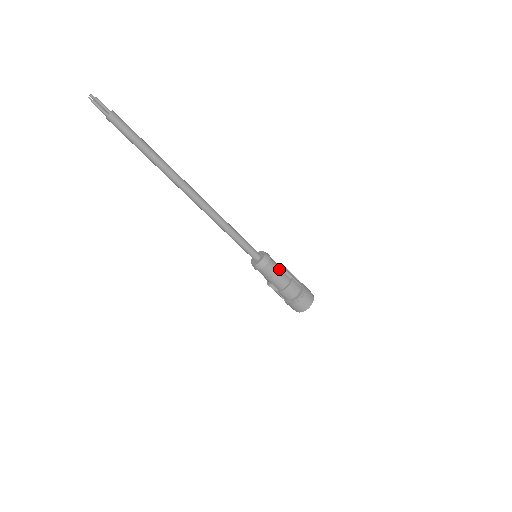
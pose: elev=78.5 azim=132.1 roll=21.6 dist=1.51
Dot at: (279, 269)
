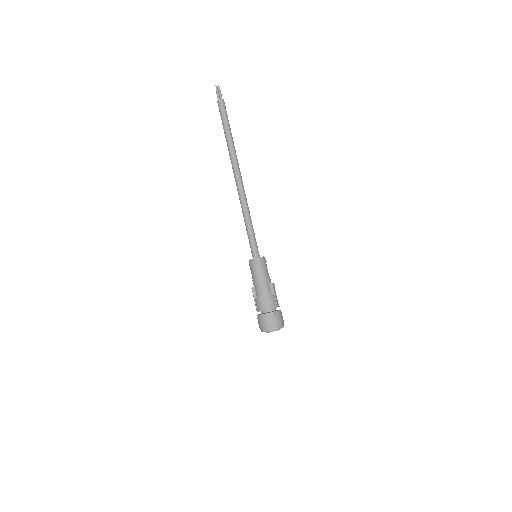
Dot at: (267, 277)
